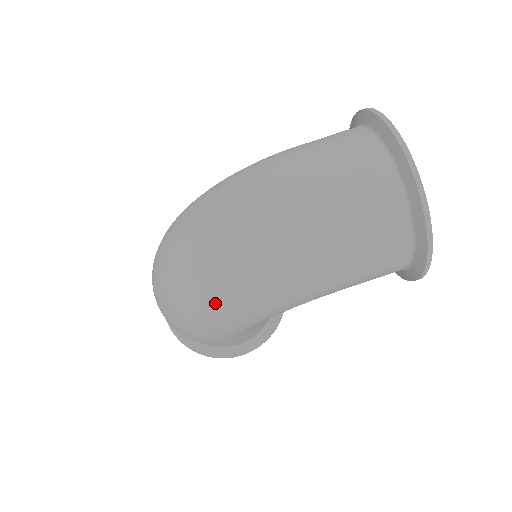
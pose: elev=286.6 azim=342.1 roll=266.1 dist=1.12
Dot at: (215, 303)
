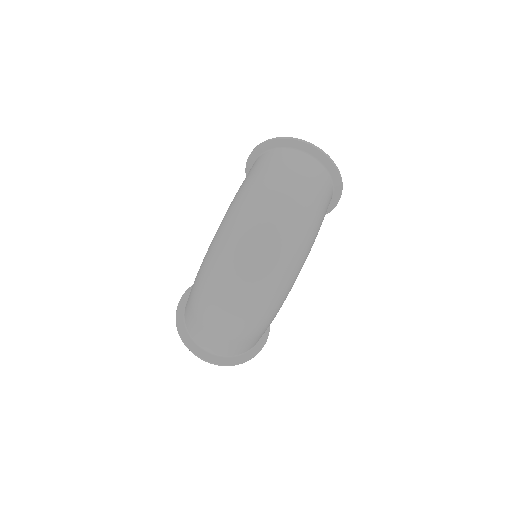
Dot at: (286, 272)
